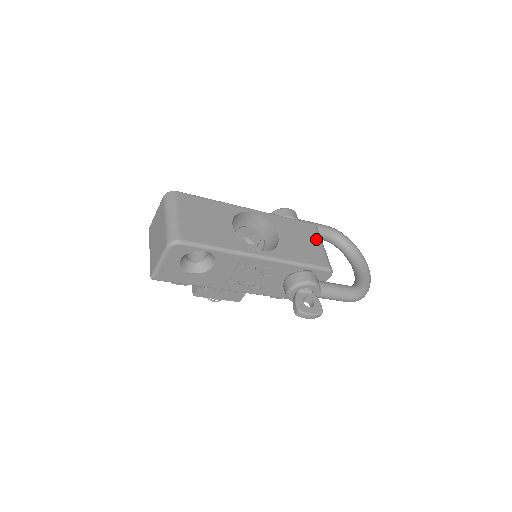
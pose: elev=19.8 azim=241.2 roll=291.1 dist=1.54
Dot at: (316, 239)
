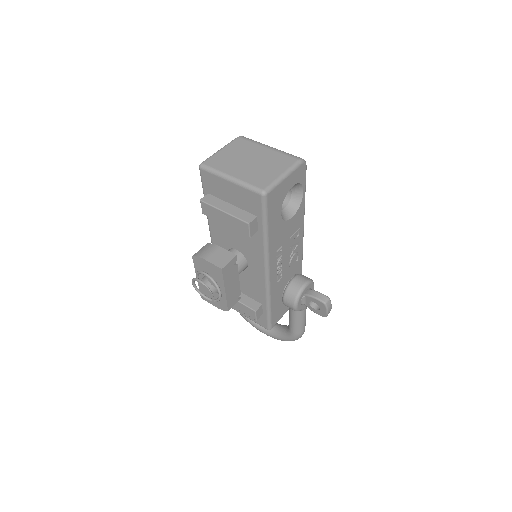
Dot at: occluded
